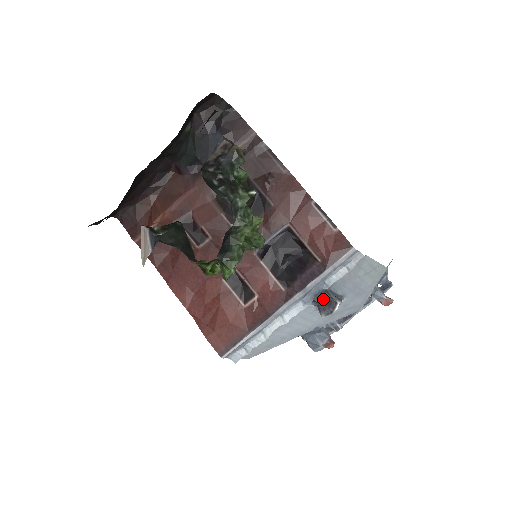
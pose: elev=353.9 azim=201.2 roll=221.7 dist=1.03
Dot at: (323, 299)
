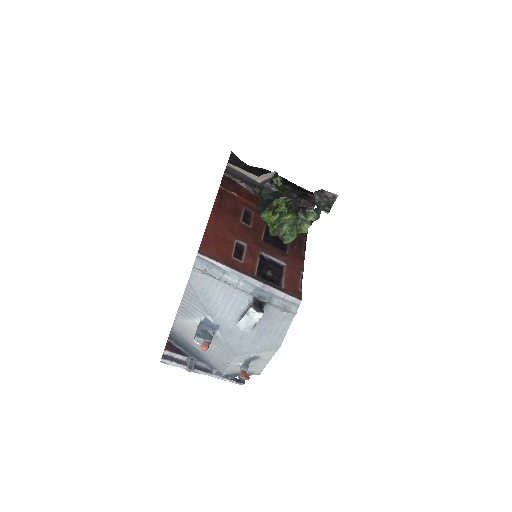
Dot at: (260, 304)
